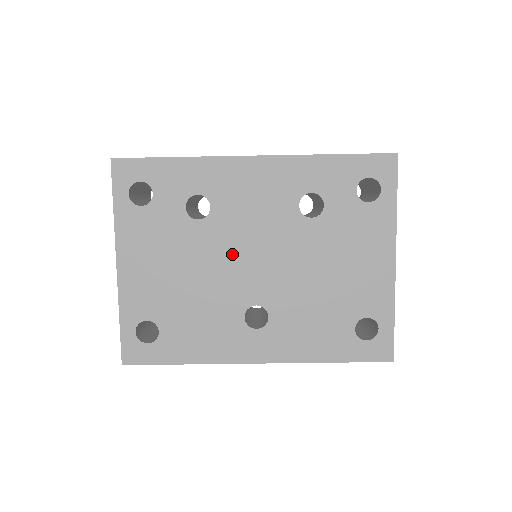
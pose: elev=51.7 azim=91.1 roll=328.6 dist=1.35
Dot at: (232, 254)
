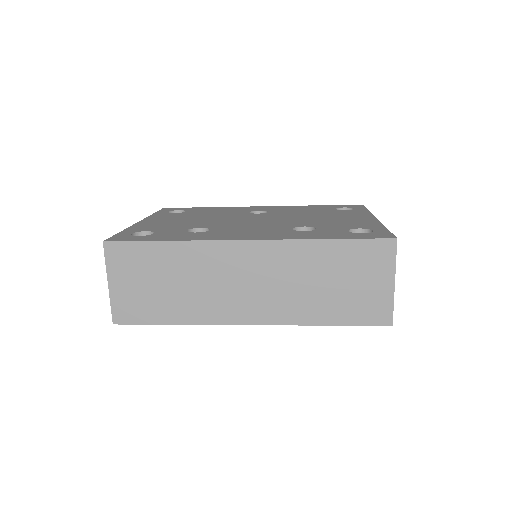
Dot at: occluded
